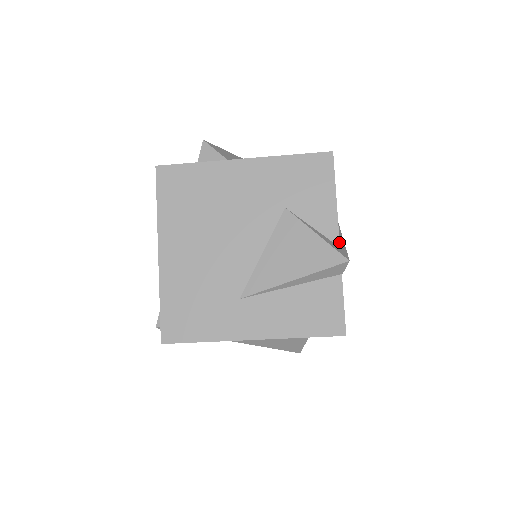
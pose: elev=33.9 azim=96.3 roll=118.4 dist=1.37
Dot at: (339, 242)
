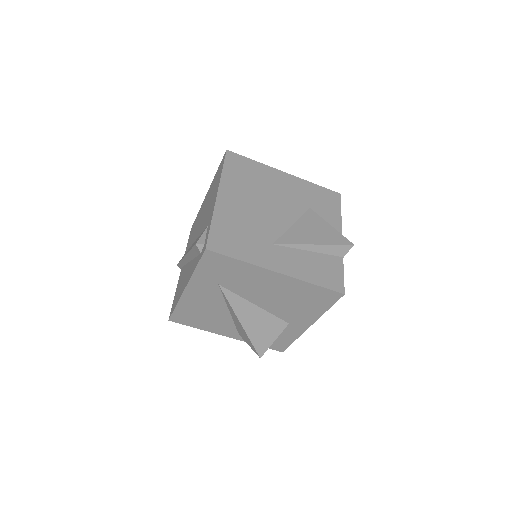
Dot at: occluded
